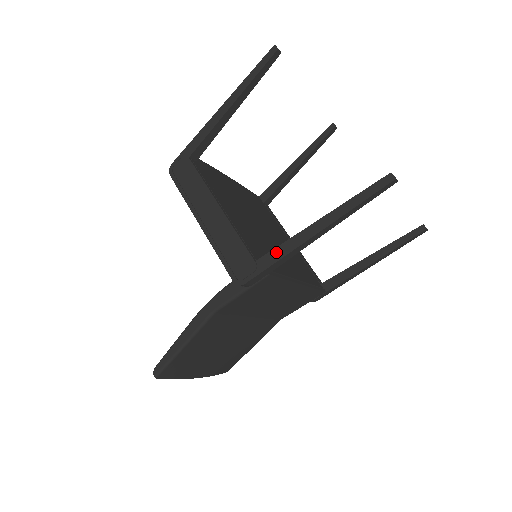
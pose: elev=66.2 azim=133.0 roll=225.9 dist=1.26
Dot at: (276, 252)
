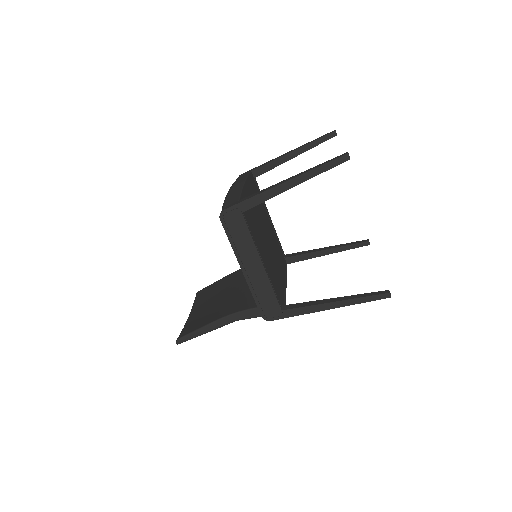
Dot at: (299, 310)
